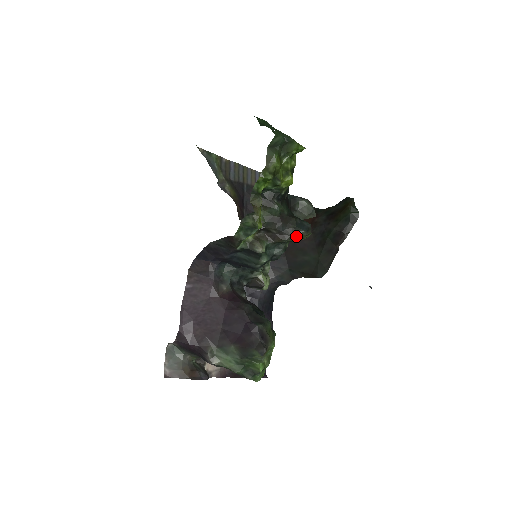
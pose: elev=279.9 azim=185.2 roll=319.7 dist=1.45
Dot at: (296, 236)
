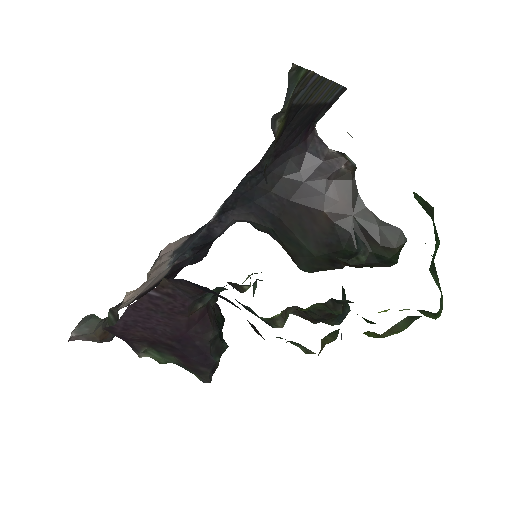
Dot at: (327, 323)
